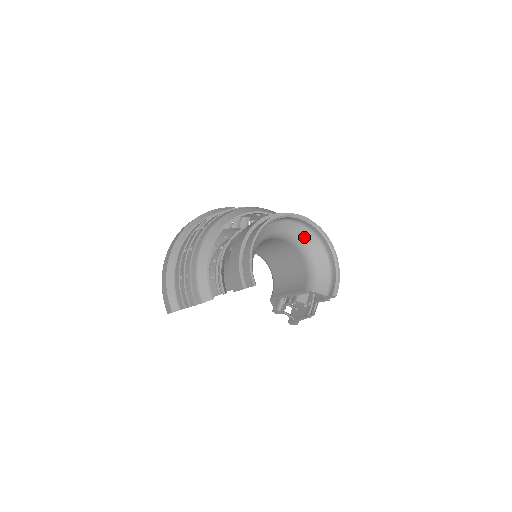
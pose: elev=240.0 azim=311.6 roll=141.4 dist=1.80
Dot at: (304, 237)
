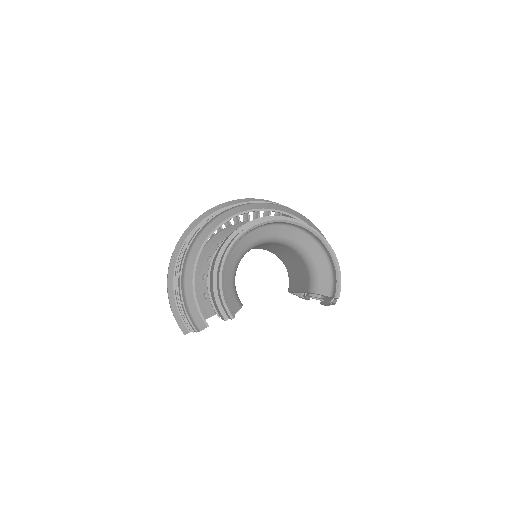
Dot at: (291, 235)
